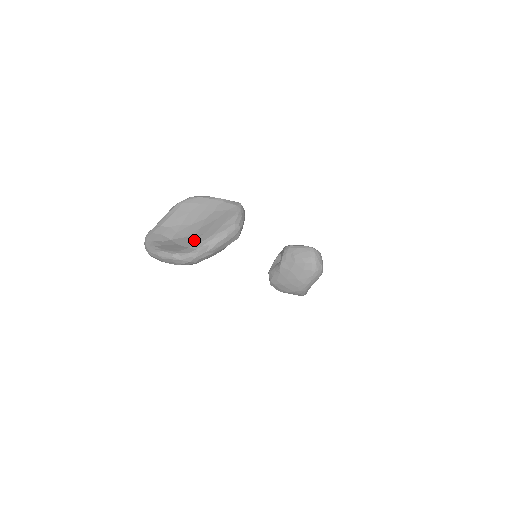
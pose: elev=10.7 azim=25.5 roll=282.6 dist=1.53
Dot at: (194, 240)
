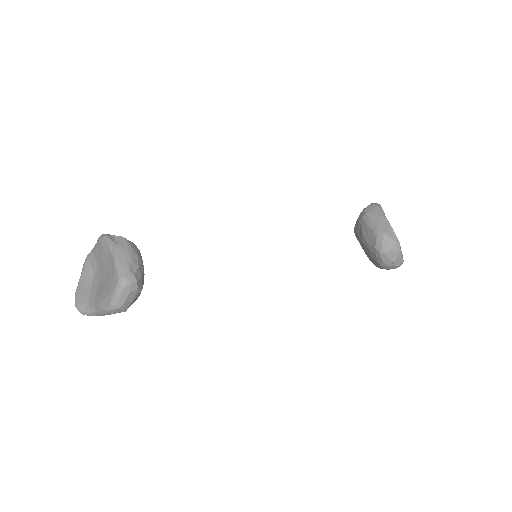
Dot at: (95, 295)
